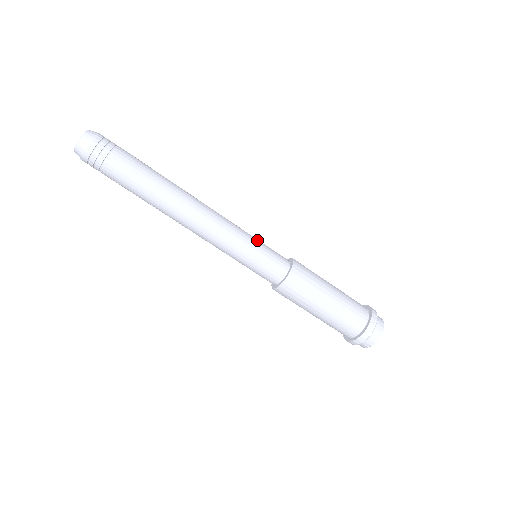
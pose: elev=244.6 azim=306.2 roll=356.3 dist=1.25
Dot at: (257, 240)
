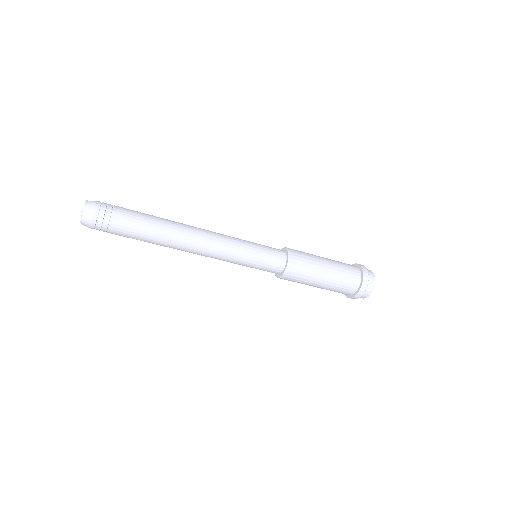
Dot at: (253, 243)
